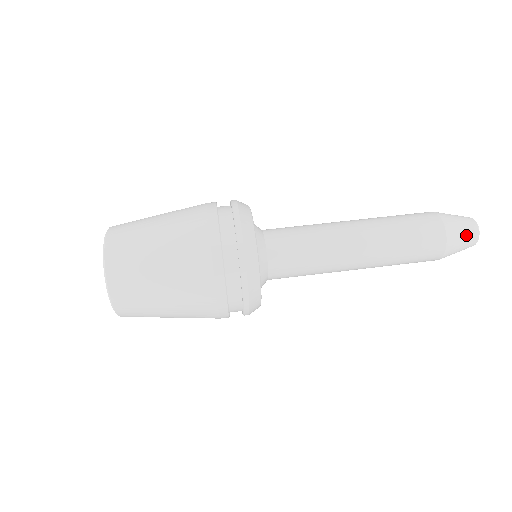
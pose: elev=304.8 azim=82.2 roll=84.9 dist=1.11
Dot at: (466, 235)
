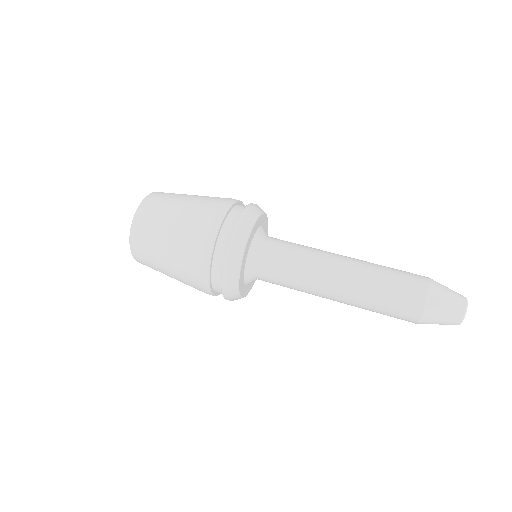
Dot at: (448, 313)
